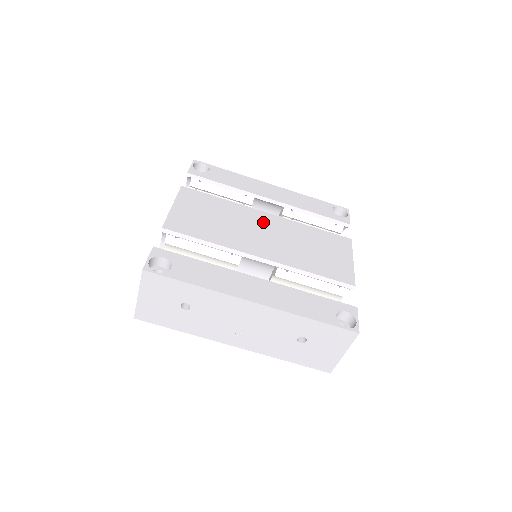
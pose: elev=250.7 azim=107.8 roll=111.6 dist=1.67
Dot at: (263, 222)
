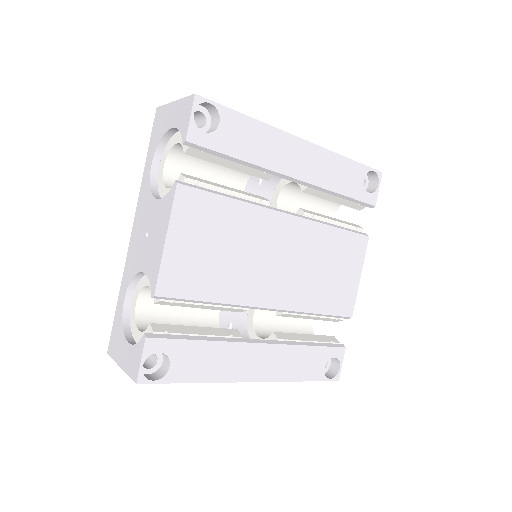
Dot at: (280, 237)
